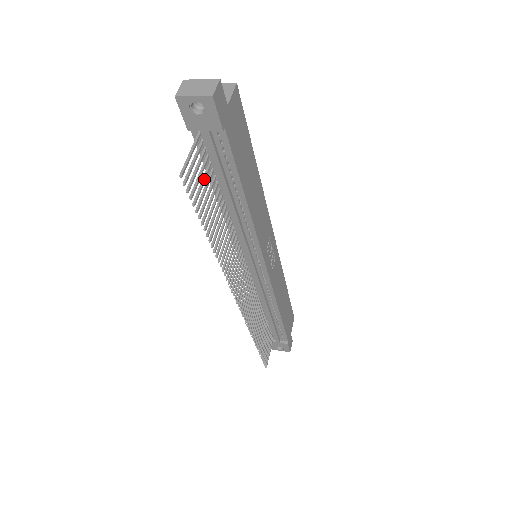
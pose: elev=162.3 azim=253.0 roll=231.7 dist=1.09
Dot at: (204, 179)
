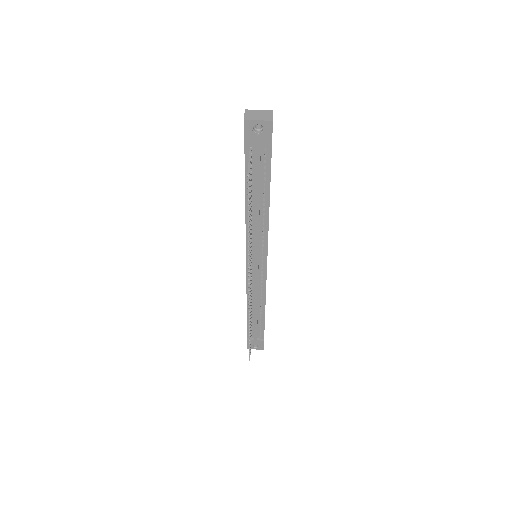
Dot at: (250, 183)
